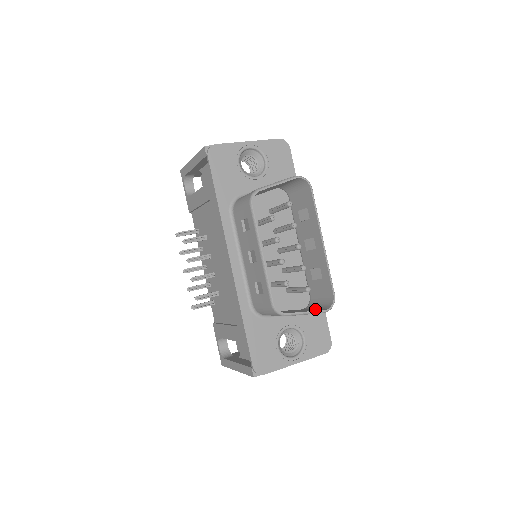
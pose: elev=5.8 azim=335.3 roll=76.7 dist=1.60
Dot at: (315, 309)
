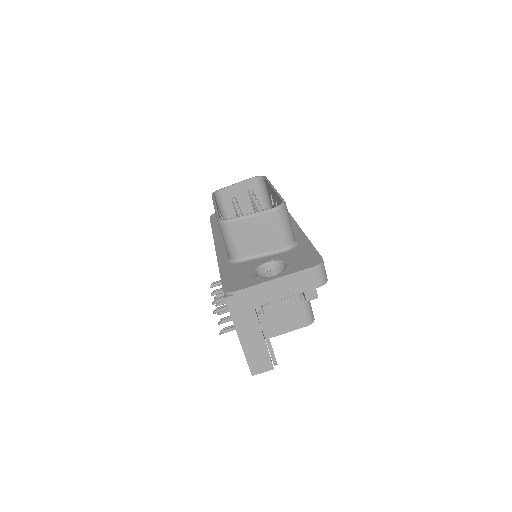
Dot at: (277, 225)
